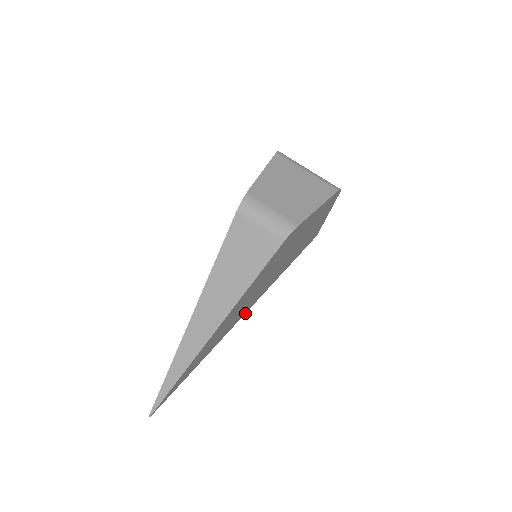
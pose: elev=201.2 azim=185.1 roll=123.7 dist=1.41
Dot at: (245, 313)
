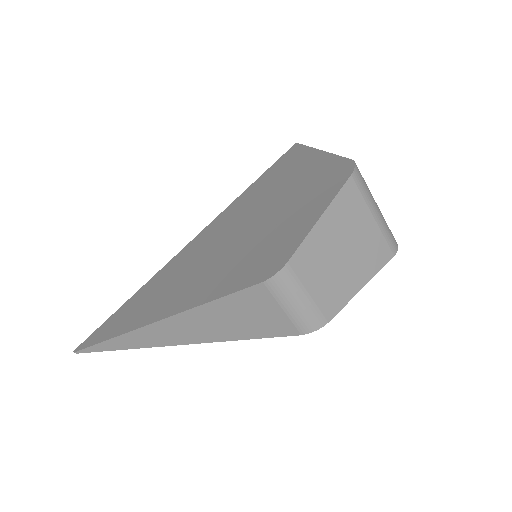
Dot at: occluded
